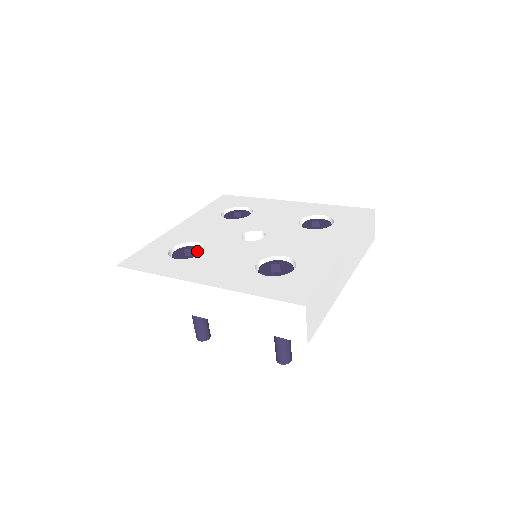
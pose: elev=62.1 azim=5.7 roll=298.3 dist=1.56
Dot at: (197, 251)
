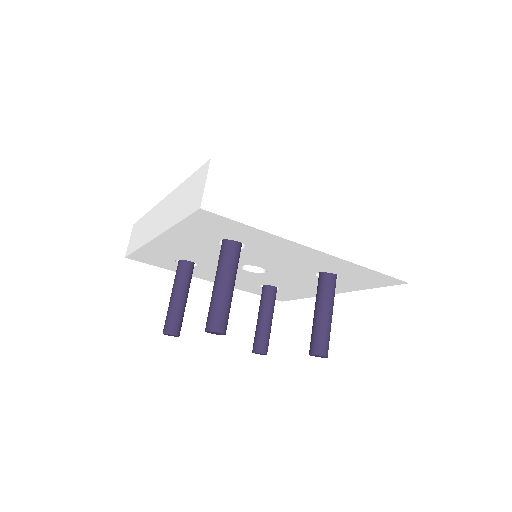
Dot at: occluded
